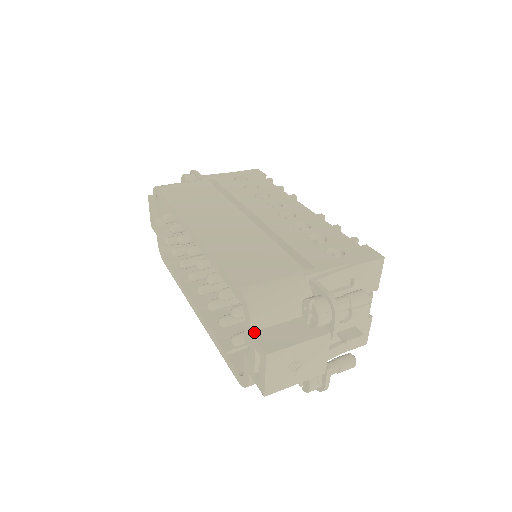
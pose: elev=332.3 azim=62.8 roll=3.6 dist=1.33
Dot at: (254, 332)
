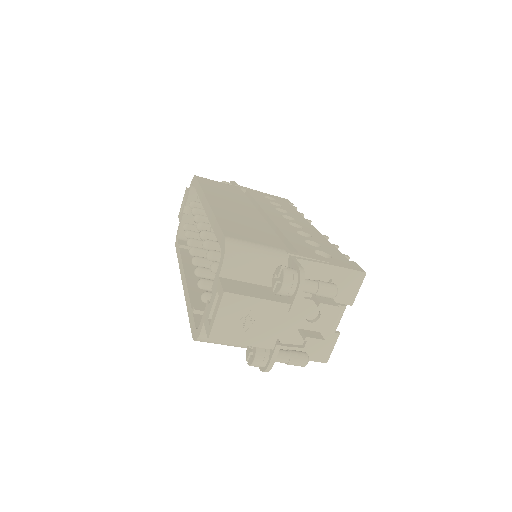
Dot at: (222, 277)
